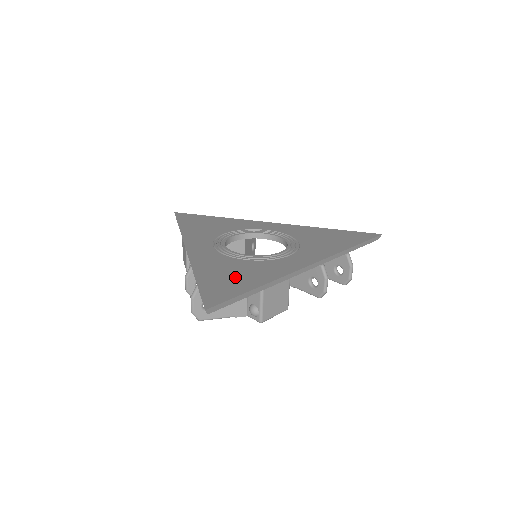
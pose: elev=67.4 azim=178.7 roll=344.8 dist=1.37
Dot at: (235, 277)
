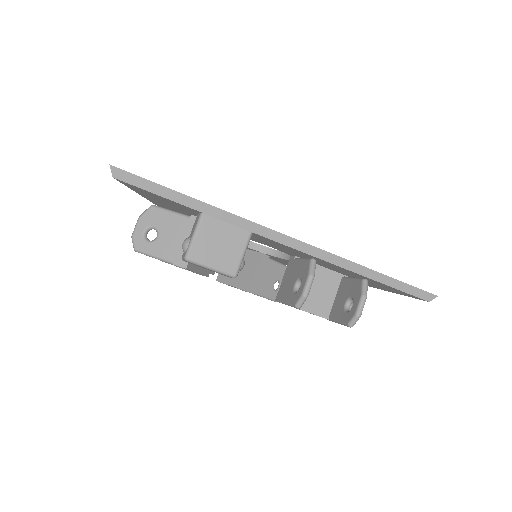
Dot at: occluded
